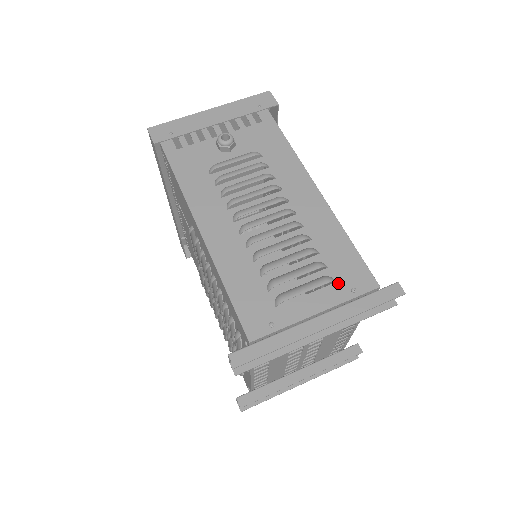
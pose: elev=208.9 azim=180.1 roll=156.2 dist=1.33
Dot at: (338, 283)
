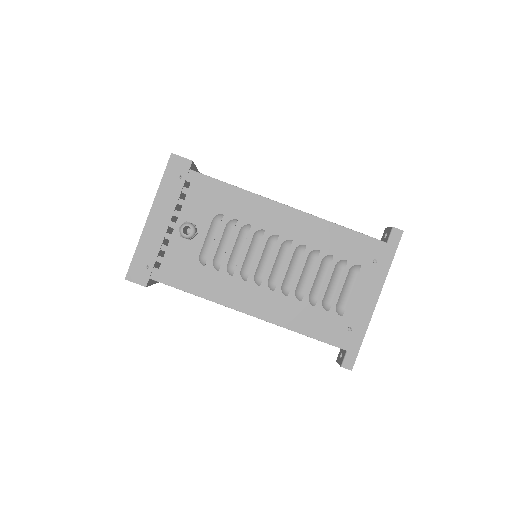
Dot at: (362, 265)
